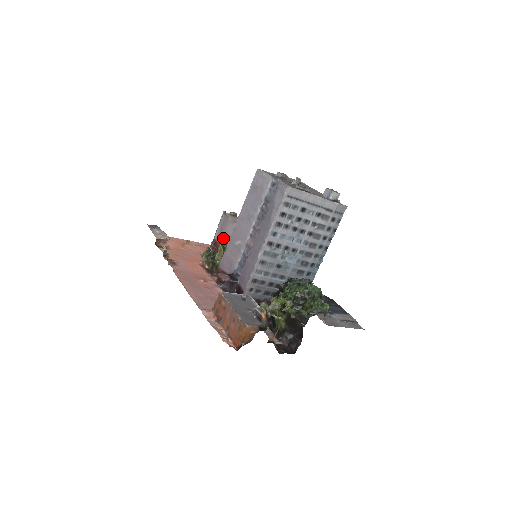
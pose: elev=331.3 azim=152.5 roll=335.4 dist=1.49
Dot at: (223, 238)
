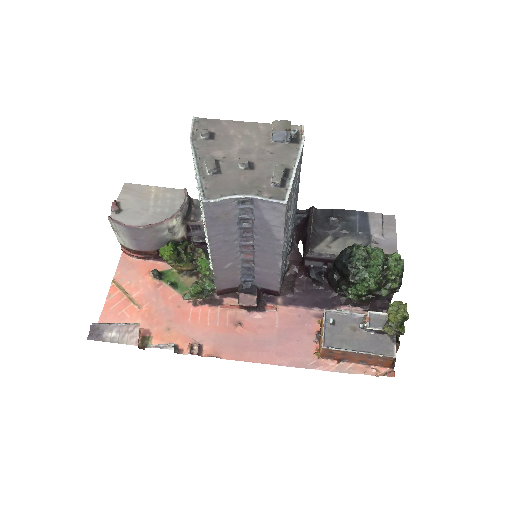
Dot at: (169, 256)
